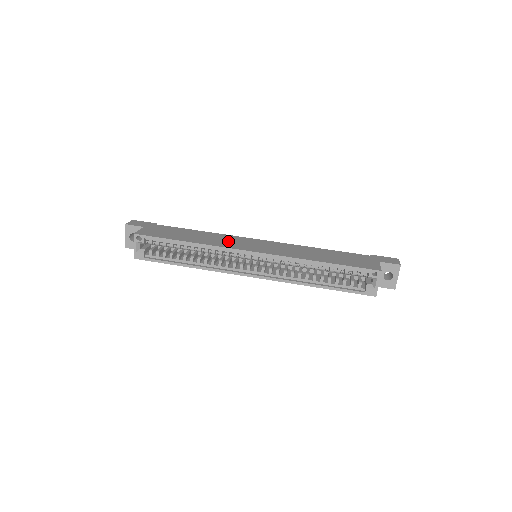
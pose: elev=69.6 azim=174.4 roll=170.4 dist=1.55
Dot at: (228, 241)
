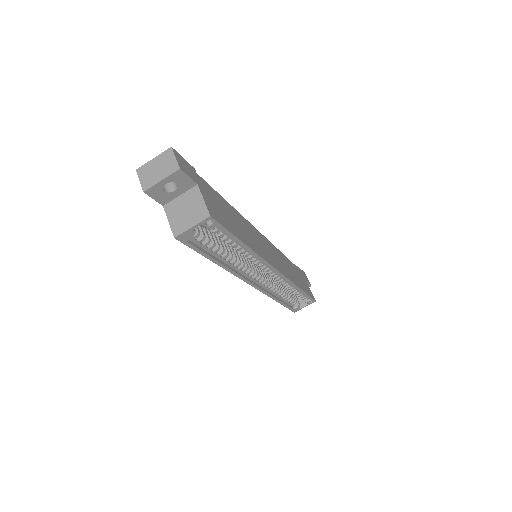
Dot at: (257, 241)
